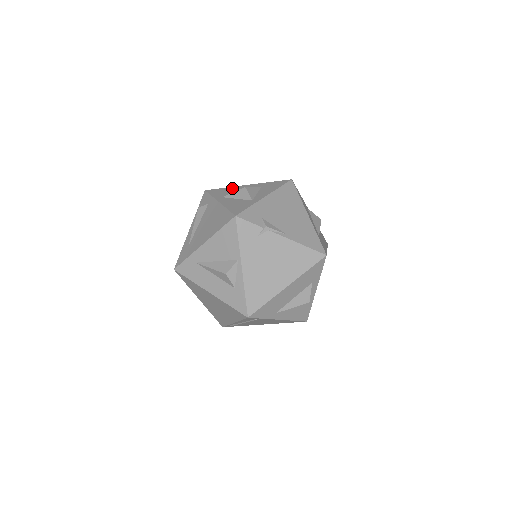
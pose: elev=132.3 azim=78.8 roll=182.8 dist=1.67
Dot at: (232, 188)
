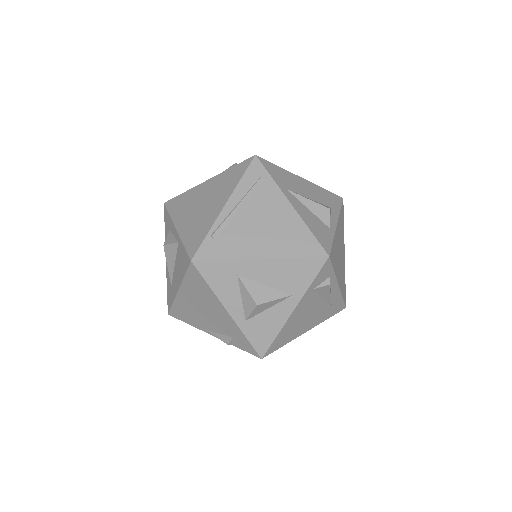
Dot at: occluded
